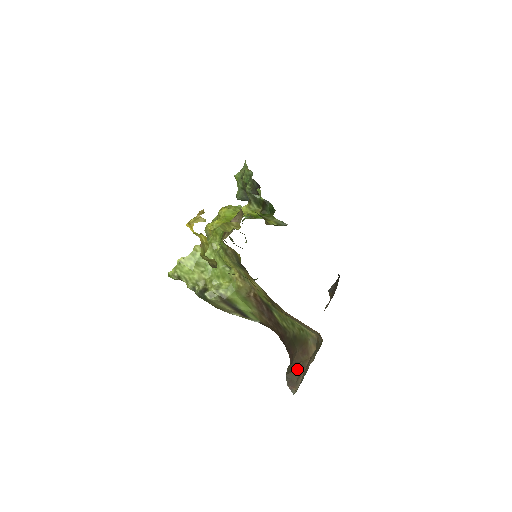
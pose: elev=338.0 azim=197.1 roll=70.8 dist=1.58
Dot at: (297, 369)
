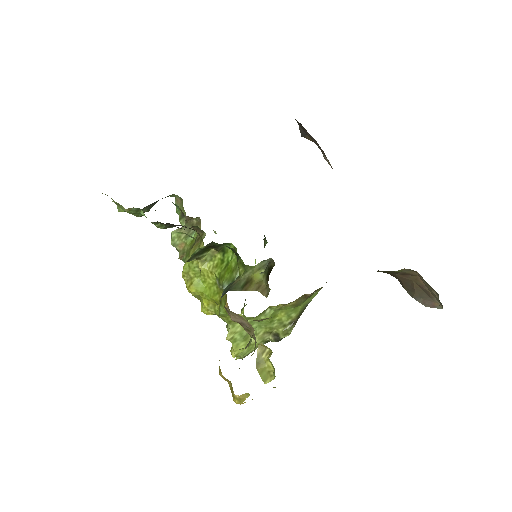
Dot at: (417, 289)
